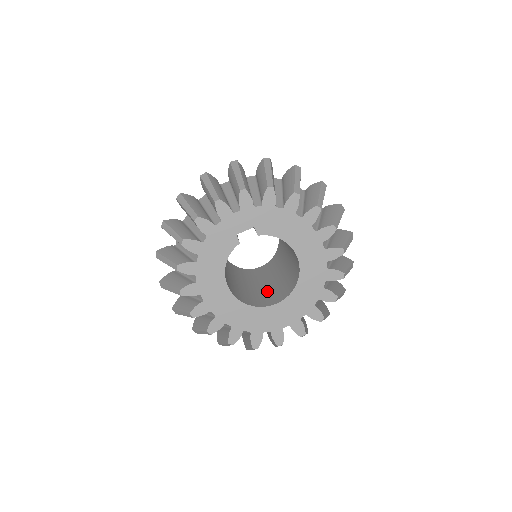
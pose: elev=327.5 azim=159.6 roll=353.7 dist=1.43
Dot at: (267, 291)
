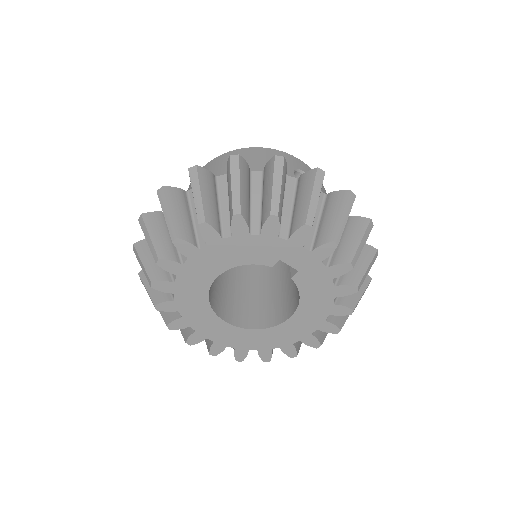
Dot at: (228, 289)
